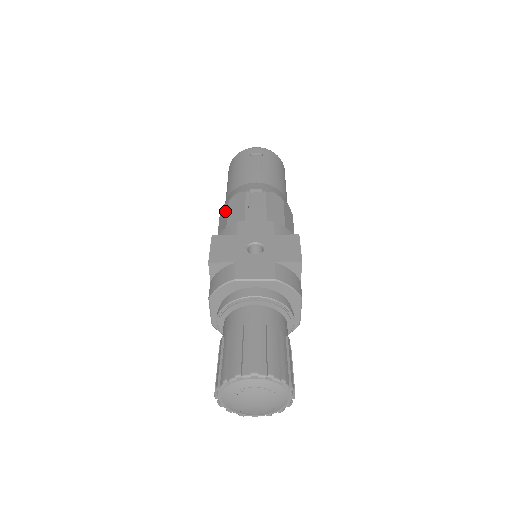
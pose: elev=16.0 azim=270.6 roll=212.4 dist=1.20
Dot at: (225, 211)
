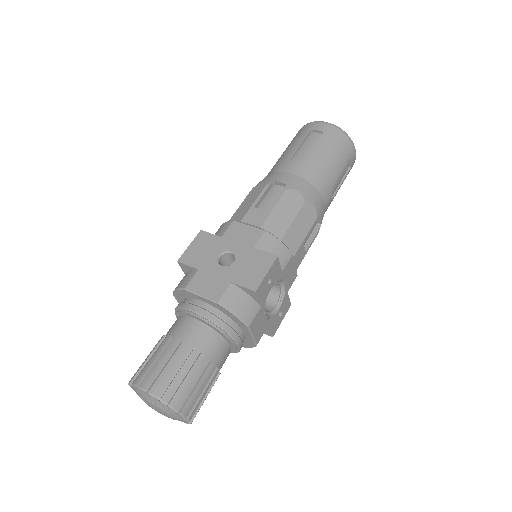
Dot at: occluded
